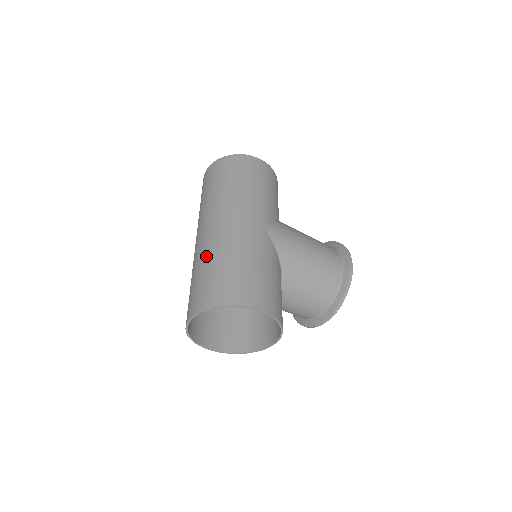
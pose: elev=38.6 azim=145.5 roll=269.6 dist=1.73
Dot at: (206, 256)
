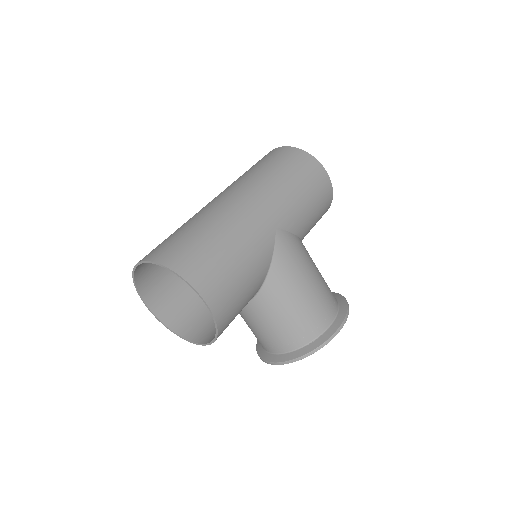
Dot at: (200, 218)
